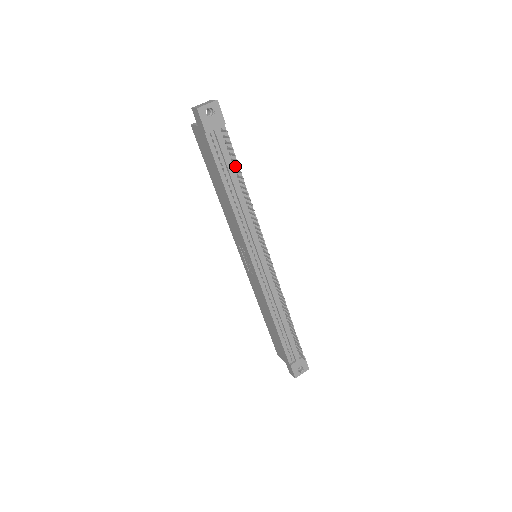
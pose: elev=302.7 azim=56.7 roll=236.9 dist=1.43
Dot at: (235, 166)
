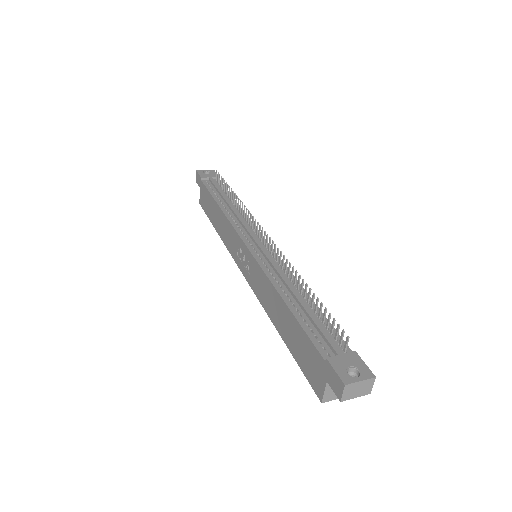
Dot at: (225, 189)
